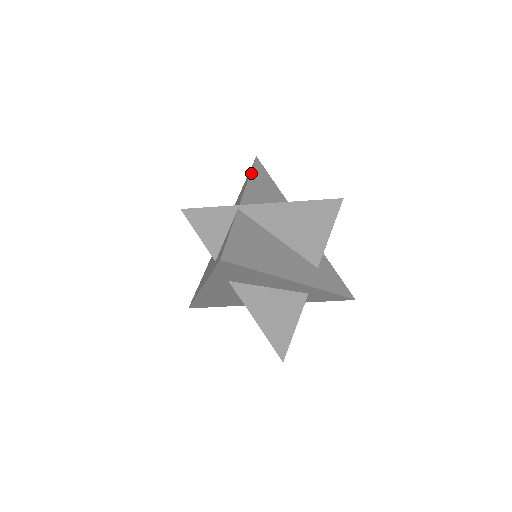
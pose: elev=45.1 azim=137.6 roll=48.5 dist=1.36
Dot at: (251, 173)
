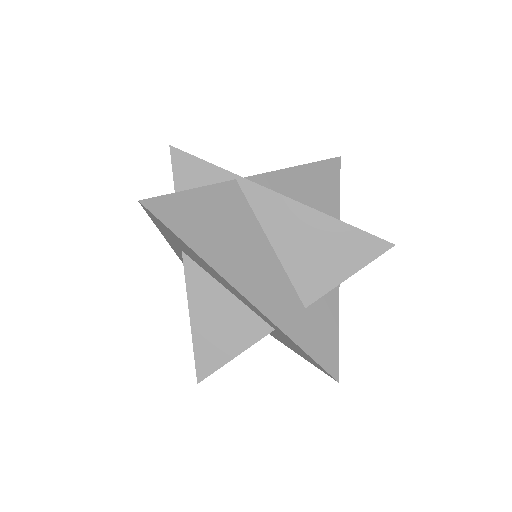
Dot at: (308, 164)
